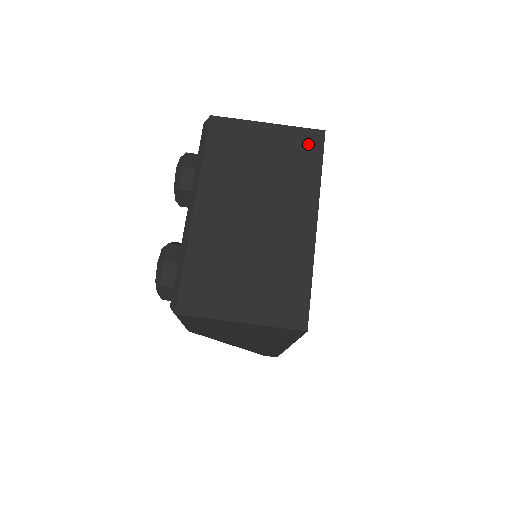
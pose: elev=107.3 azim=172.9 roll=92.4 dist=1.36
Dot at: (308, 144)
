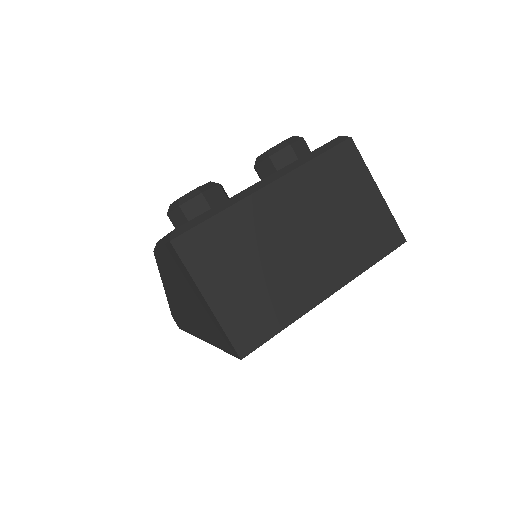
Dot at: (386, 236)
